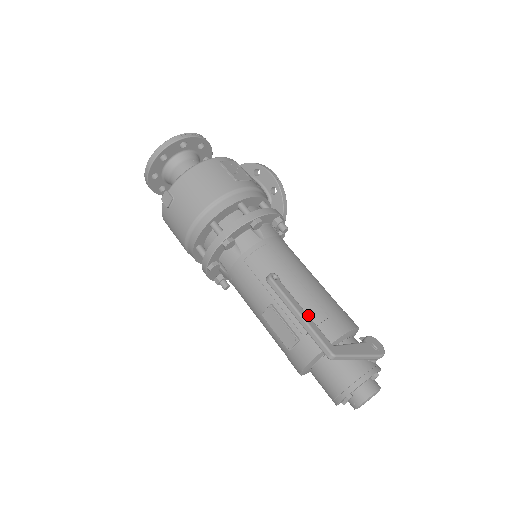
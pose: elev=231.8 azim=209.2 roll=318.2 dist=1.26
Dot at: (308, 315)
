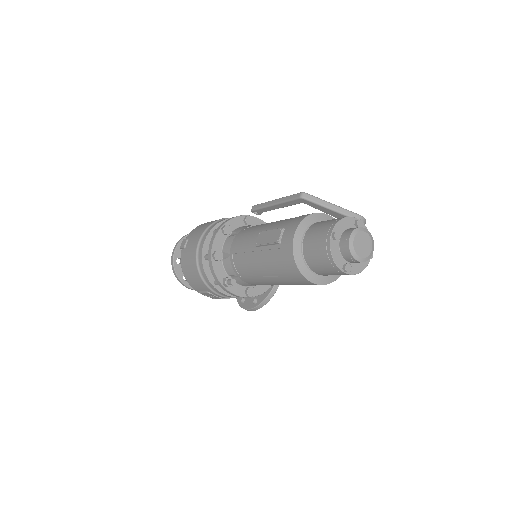
Dot at: (290, 219)
